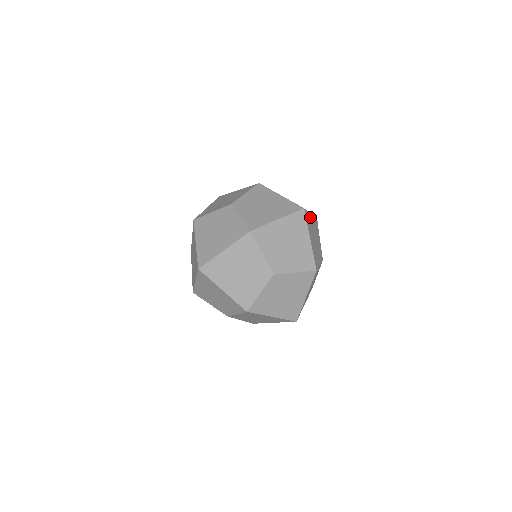
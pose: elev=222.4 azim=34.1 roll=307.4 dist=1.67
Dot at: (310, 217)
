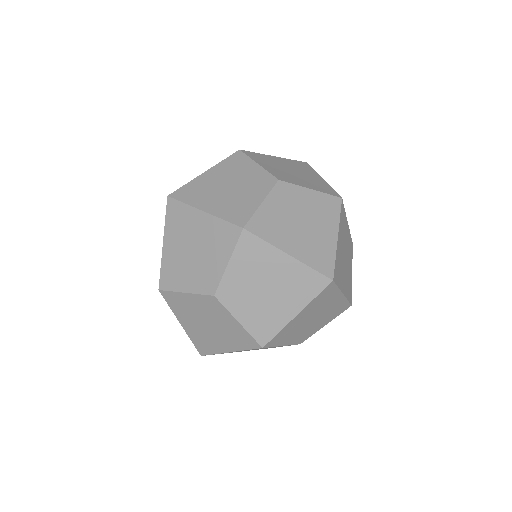
Dot at: occluded
